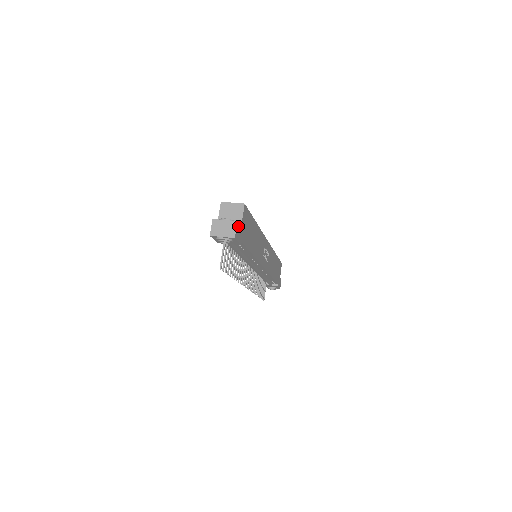
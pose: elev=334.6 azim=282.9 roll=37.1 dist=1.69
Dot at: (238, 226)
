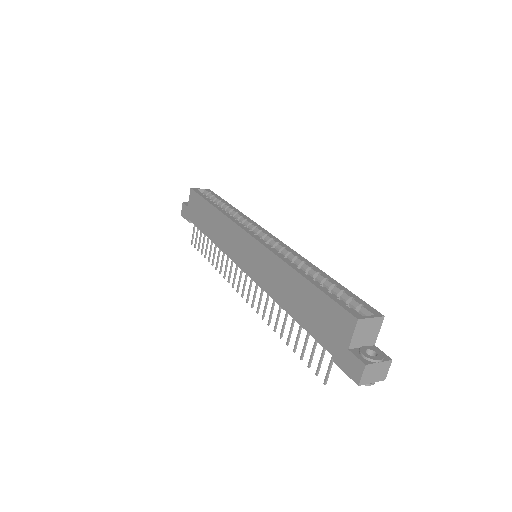
Dot at: (384, 358)
